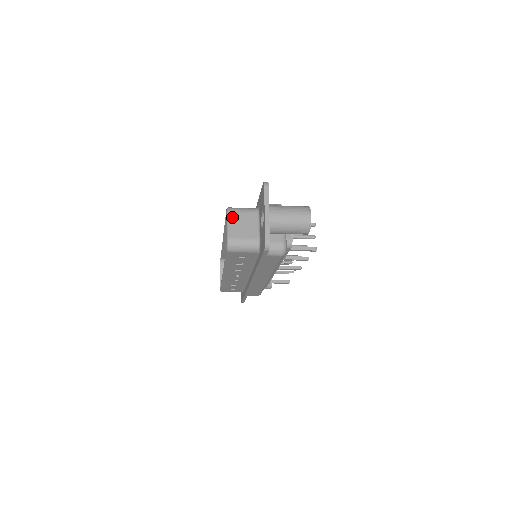
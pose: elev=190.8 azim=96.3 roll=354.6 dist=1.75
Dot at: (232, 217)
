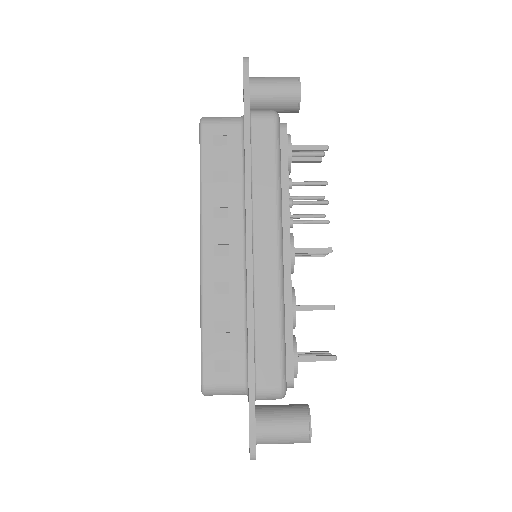
Dot at: occluded
